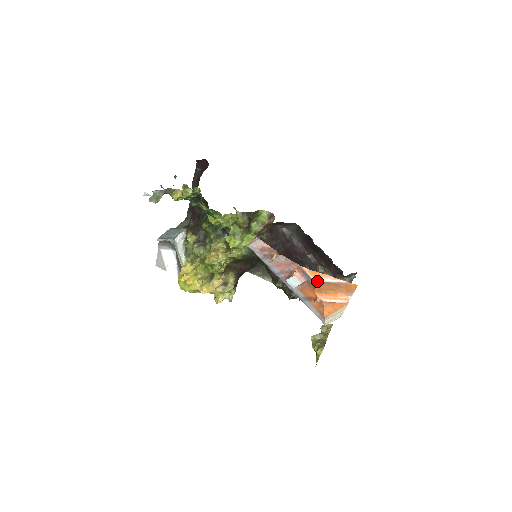
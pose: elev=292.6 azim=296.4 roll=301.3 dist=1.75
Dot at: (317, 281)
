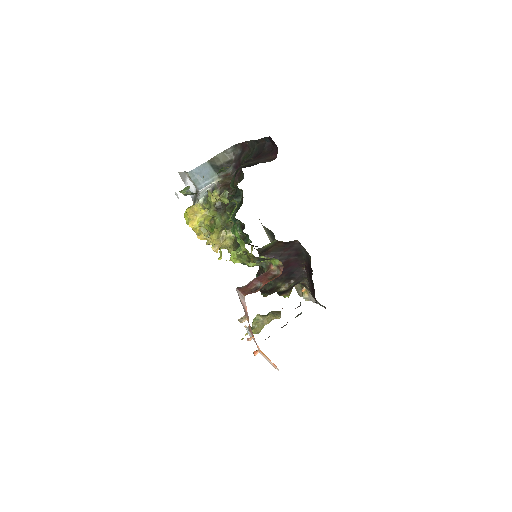
Dot at: occluded
